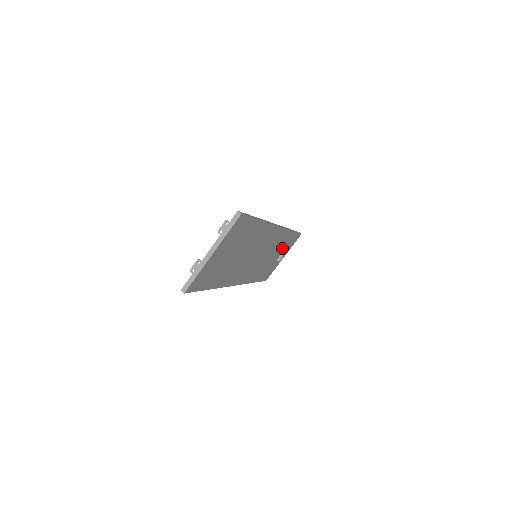
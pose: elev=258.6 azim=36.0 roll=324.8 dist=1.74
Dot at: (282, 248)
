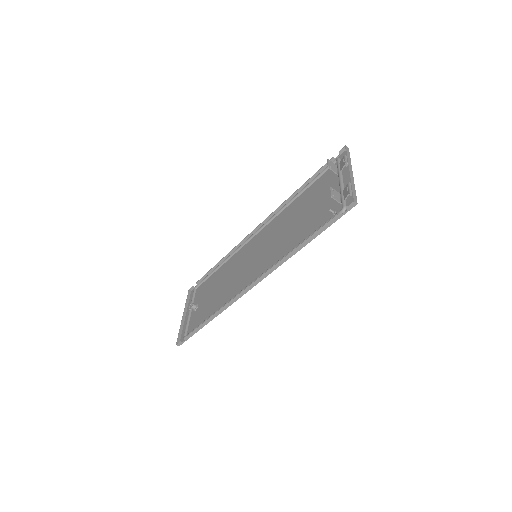
Dot at: (208, 289)
